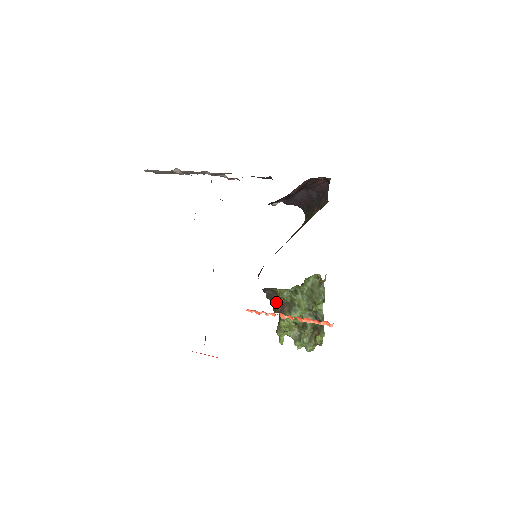
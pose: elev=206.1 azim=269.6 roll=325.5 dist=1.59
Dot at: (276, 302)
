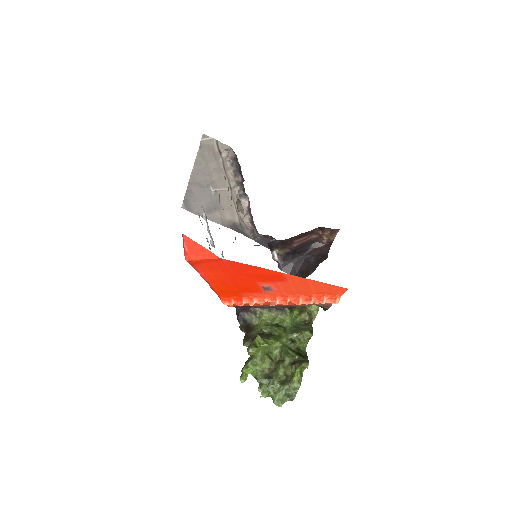
Dot at: (250, 334)
